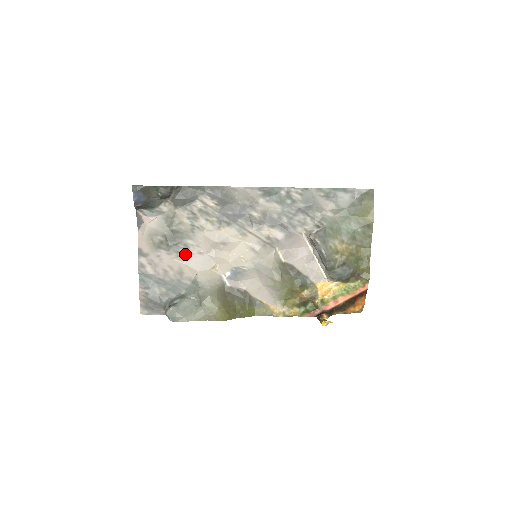
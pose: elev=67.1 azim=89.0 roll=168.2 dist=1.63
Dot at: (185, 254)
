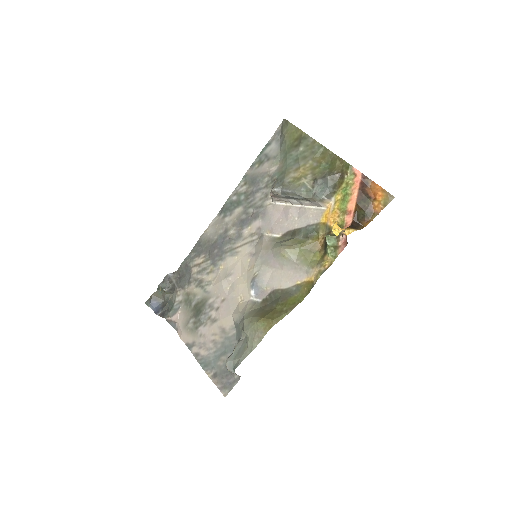
Dot at: (215, 313)
